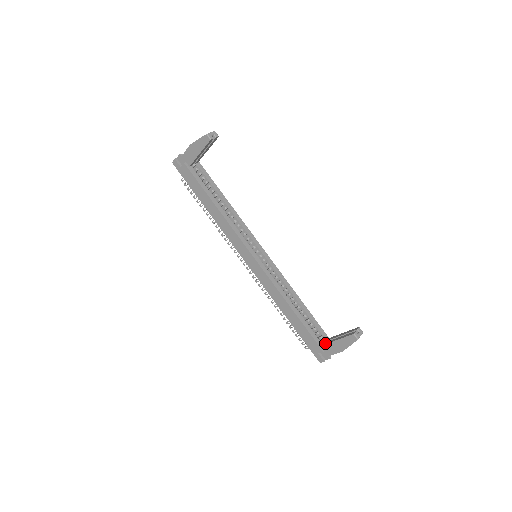
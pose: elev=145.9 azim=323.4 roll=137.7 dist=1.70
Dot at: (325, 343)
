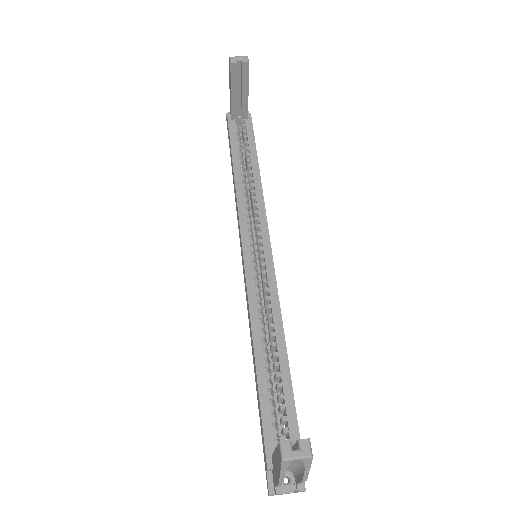
Dot at: occluded
